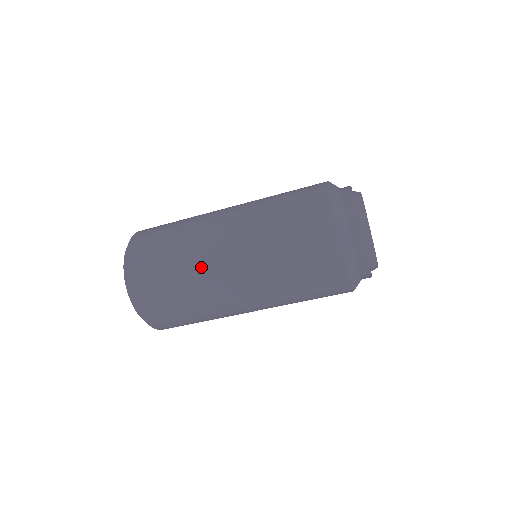
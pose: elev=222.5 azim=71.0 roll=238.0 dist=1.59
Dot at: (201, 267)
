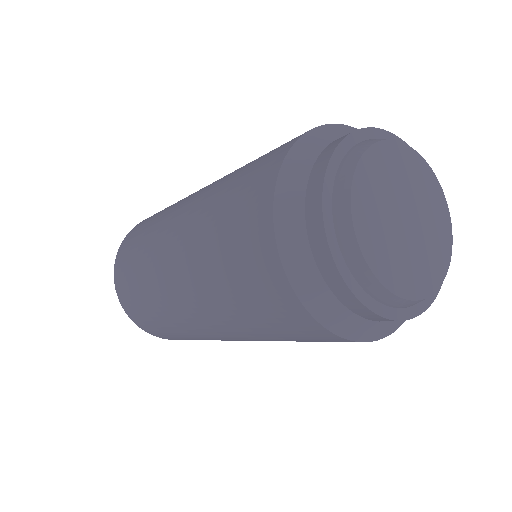
Dot at: (154, 274)
